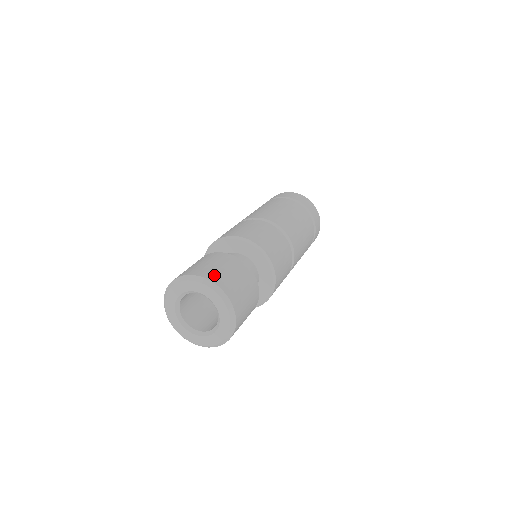
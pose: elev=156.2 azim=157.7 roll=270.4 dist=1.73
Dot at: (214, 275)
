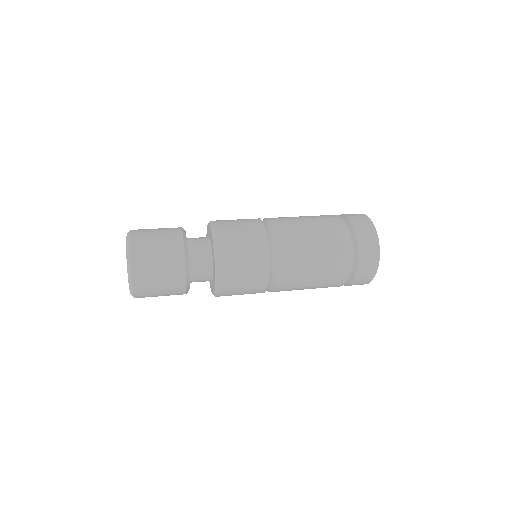
Dot at: occluded
